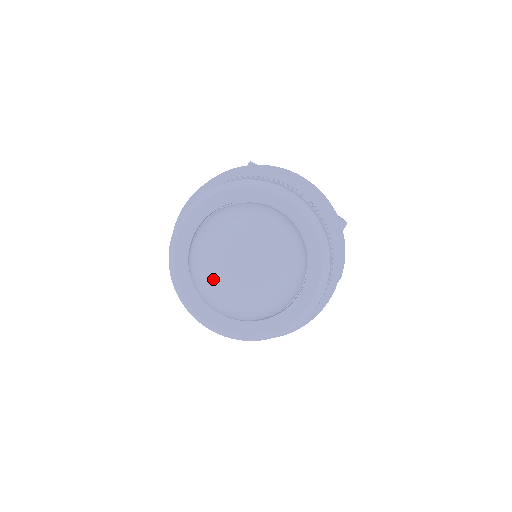
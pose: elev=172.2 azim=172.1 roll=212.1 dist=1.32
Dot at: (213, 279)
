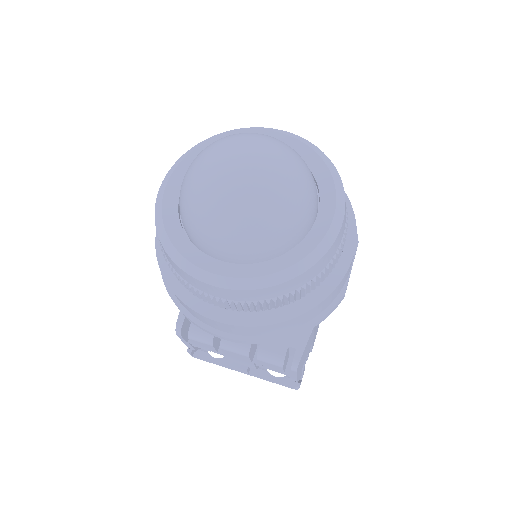
Dot at: (213, 182)
